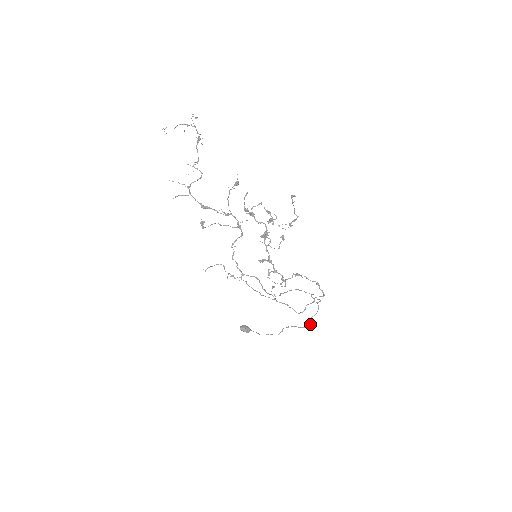
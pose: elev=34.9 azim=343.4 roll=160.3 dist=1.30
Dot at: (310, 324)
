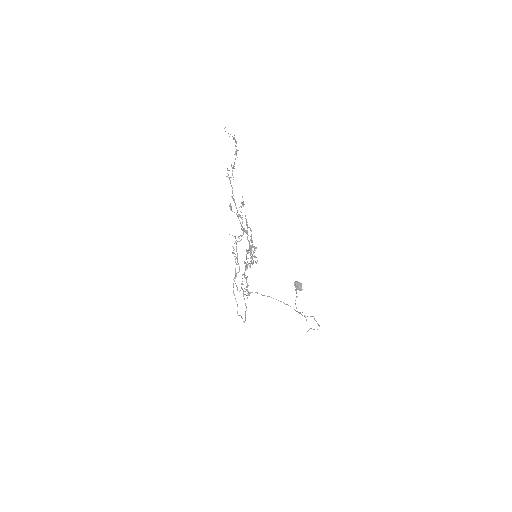
Dot at: (308, 330)
